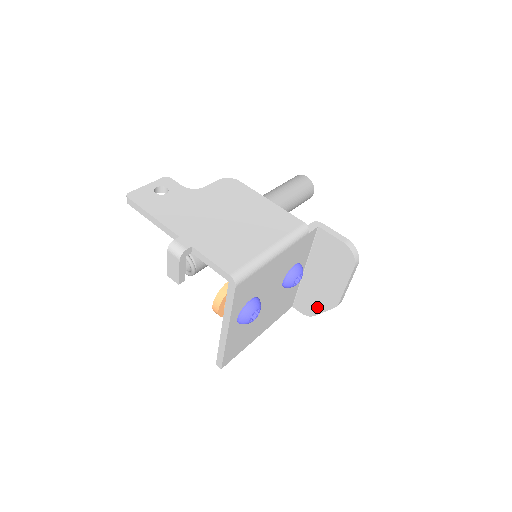
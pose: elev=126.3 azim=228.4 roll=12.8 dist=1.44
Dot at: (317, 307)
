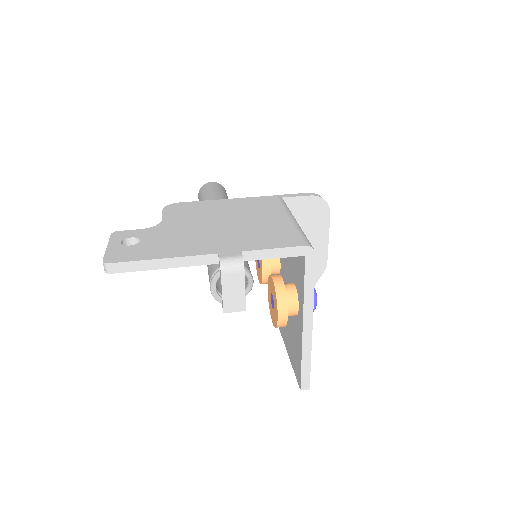
Dot at: occluded
